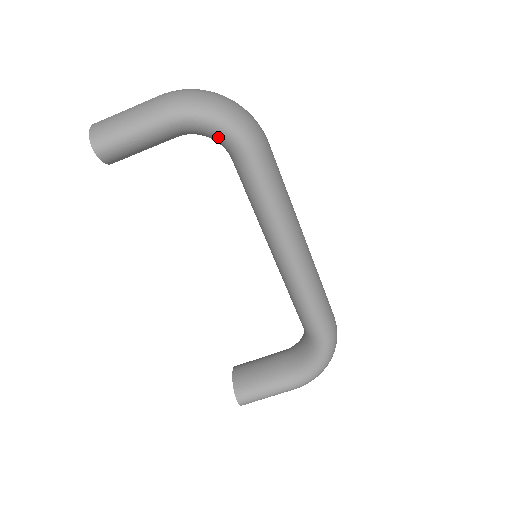
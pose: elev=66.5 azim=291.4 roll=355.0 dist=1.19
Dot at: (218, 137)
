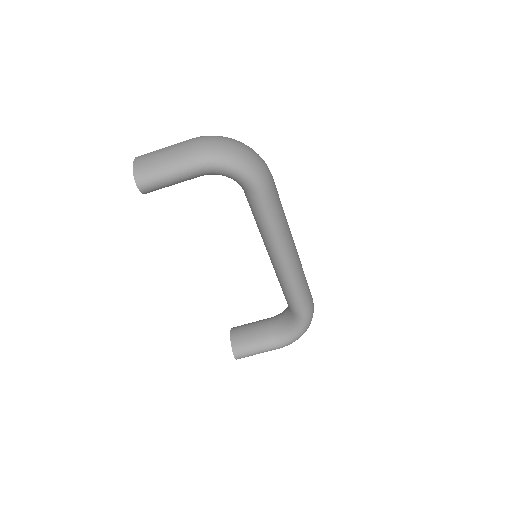
Dot at: (236, 180)
